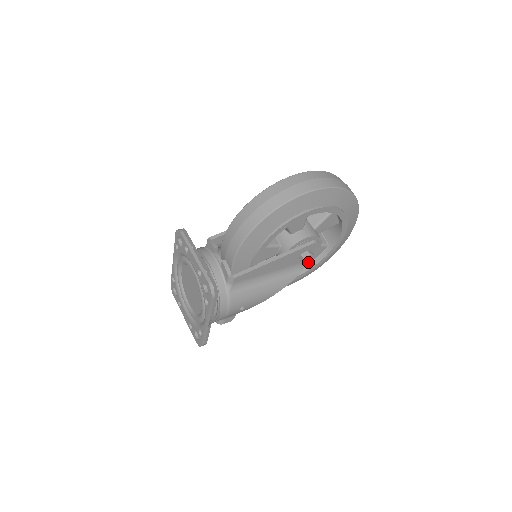
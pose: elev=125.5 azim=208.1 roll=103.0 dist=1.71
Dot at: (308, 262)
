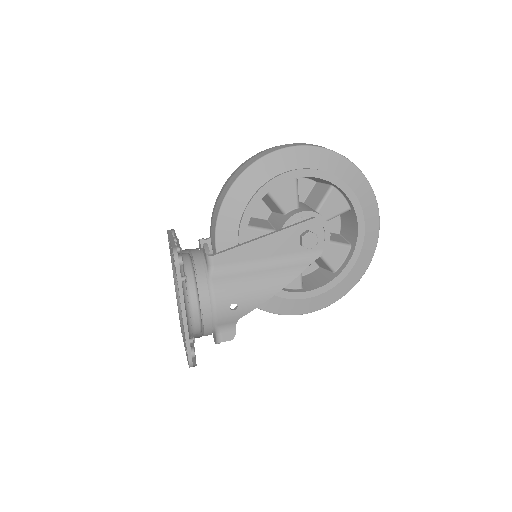
Dot at: (312, 246)
